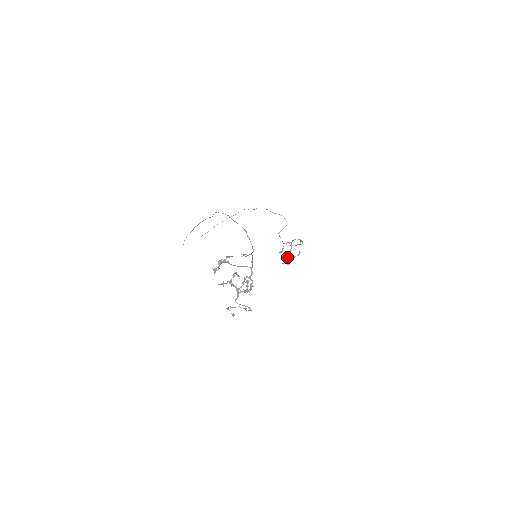
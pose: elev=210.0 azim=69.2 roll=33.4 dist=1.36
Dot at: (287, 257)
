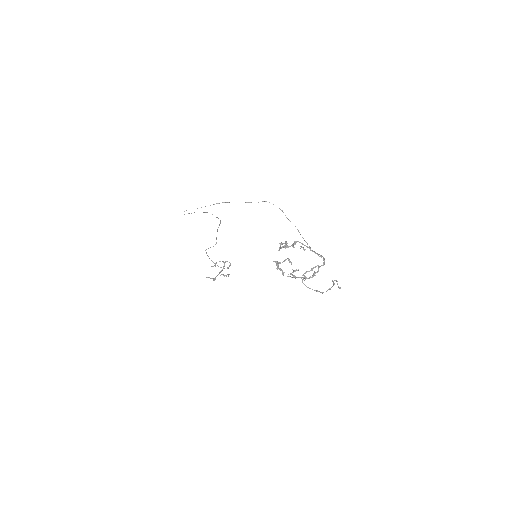
Dot at: (219, 273)
